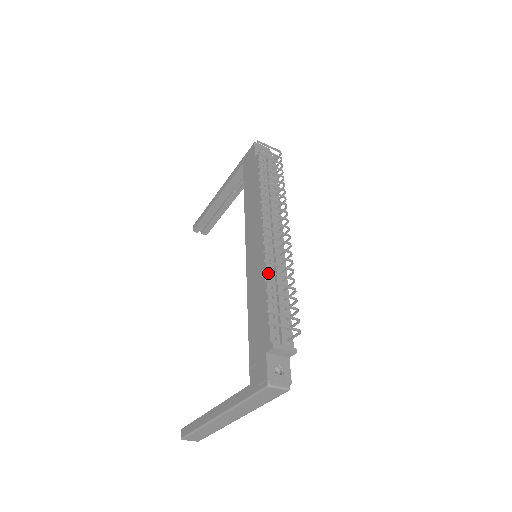
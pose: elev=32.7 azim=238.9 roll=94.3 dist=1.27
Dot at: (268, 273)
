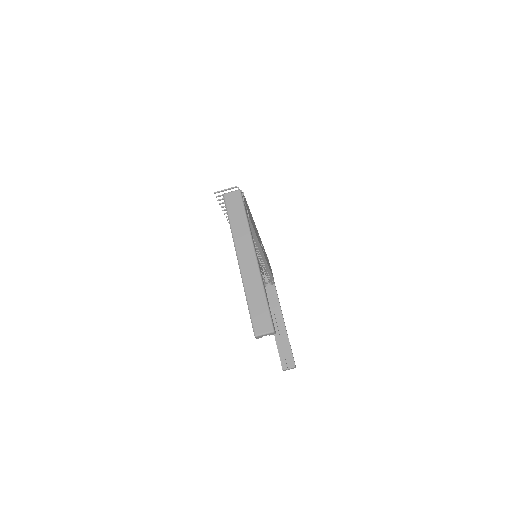
Dot at: occluded
